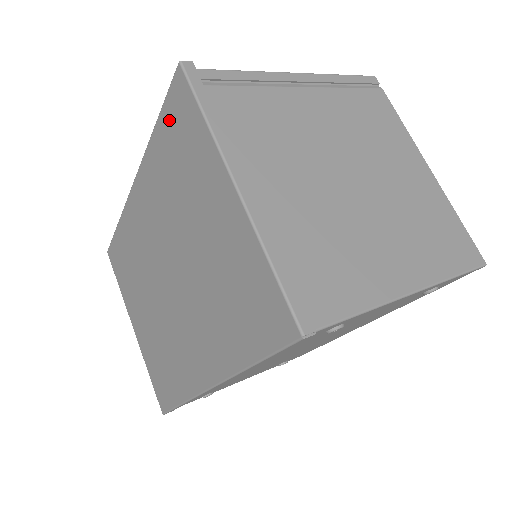
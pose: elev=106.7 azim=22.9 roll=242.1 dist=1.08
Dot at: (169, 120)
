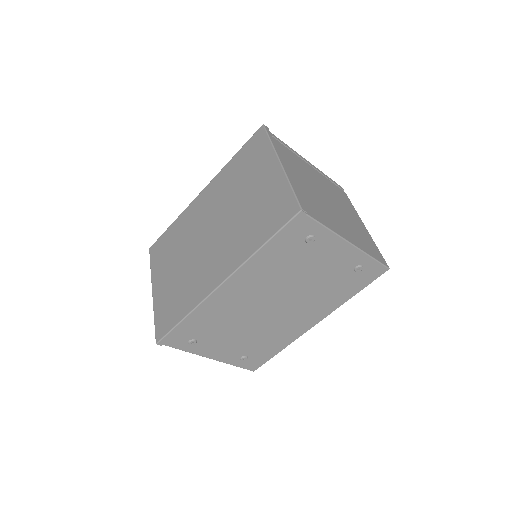
Dot at: (246, 149)
